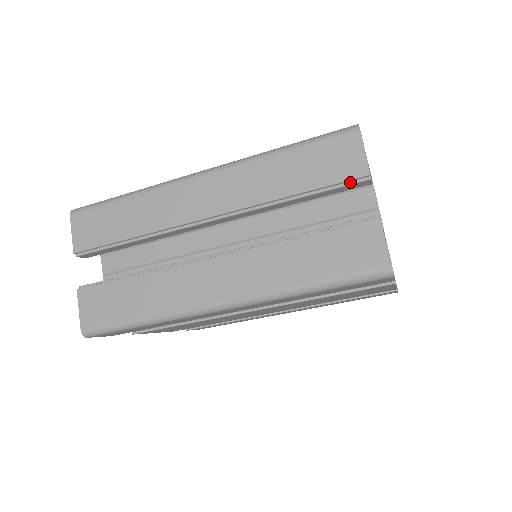
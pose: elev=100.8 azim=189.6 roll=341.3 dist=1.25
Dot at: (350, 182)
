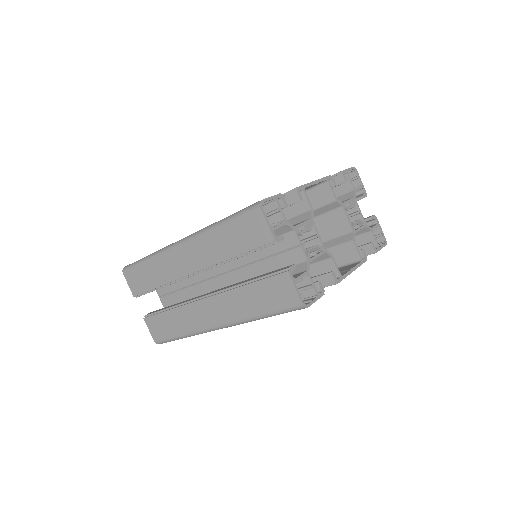
Dot at: (266, 246)
